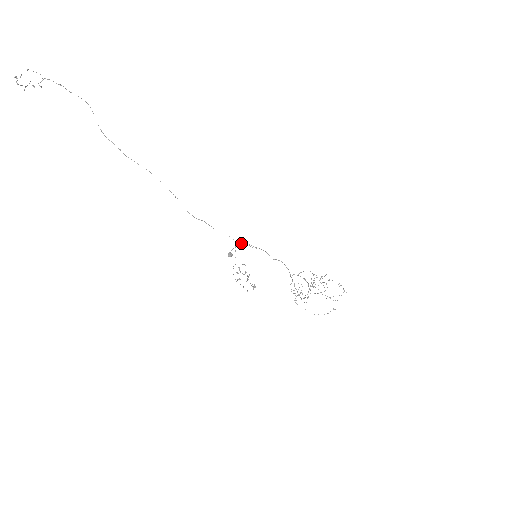
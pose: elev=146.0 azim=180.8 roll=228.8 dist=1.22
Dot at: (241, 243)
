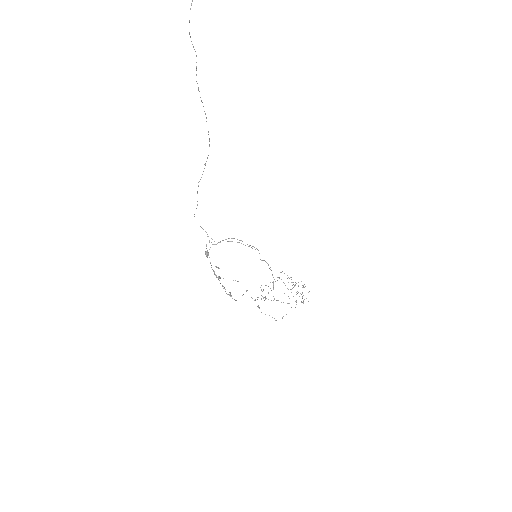
Dot at: (226, 239)
